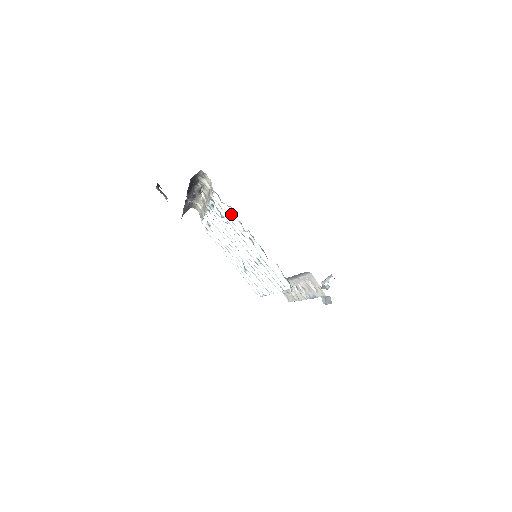
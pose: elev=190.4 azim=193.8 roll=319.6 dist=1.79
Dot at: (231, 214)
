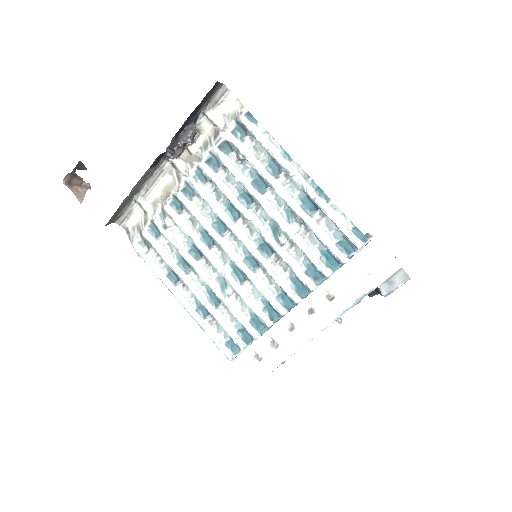
Dot at: (268, 142)
